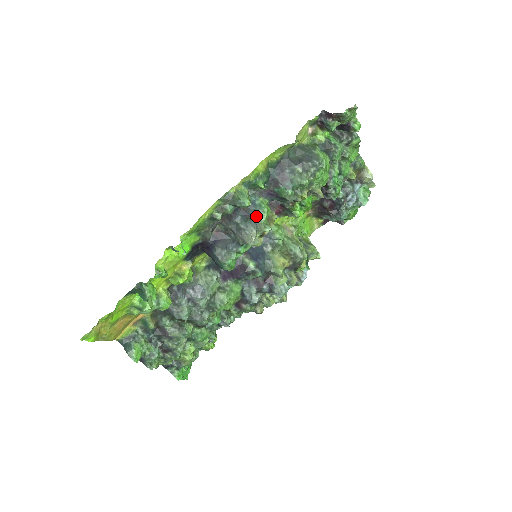
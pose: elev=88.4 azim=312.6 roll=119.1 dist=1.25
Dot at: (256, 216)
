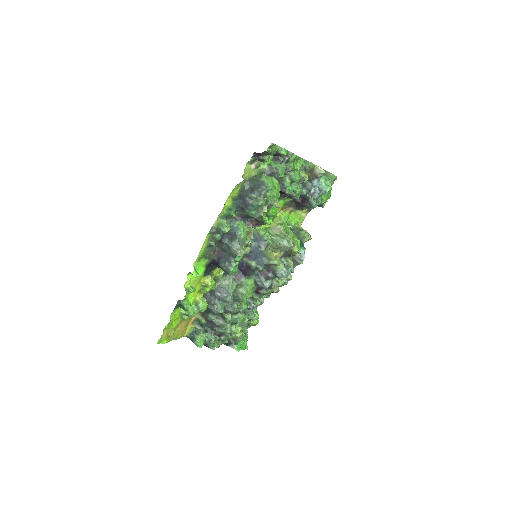
Dot at: (237, 236)
